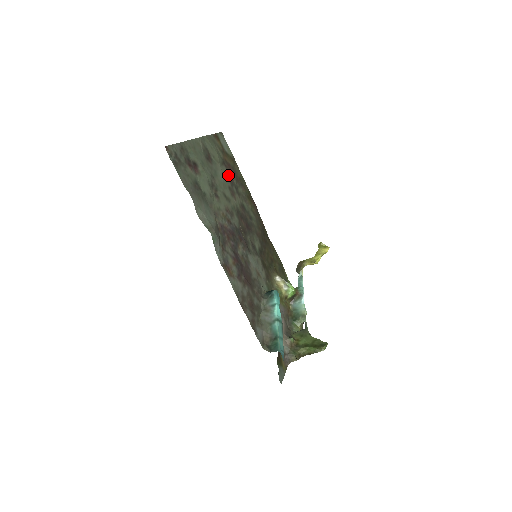
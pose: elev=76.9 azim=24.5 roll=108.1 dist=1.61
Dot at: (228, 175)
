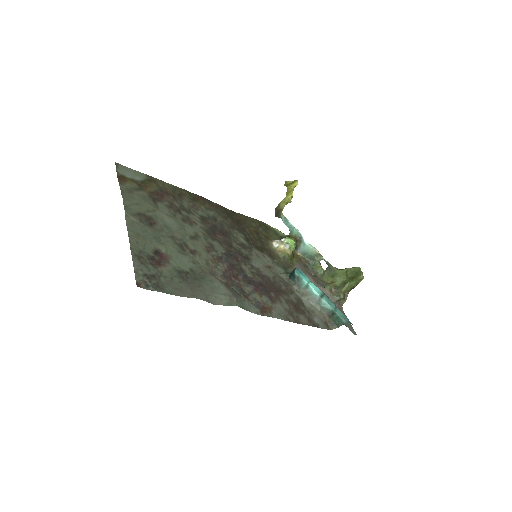
Dot at: (169, 207)
